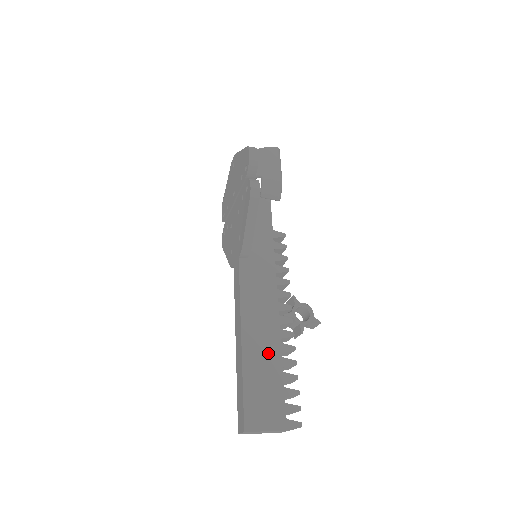
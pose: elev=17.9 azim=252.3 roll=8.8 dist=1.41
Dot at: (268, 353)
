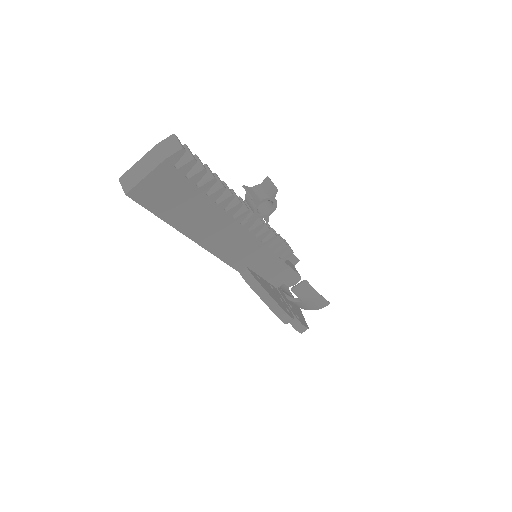
Dot at: occluded
